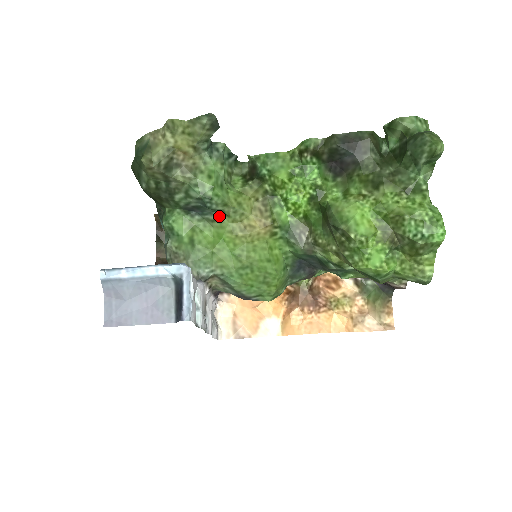
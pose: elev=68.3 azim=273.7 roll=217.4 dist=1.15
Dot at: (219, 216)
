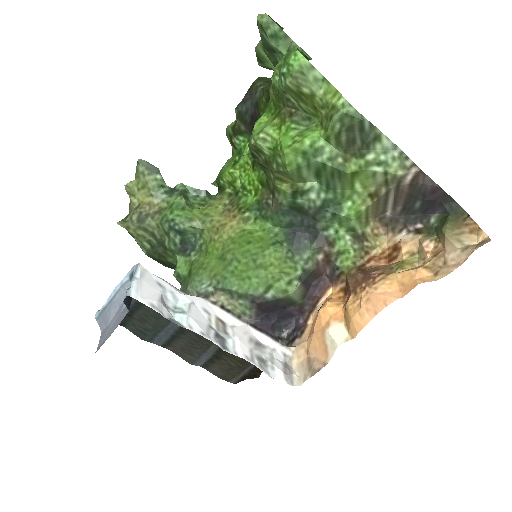
Dot at: (202, 238)
